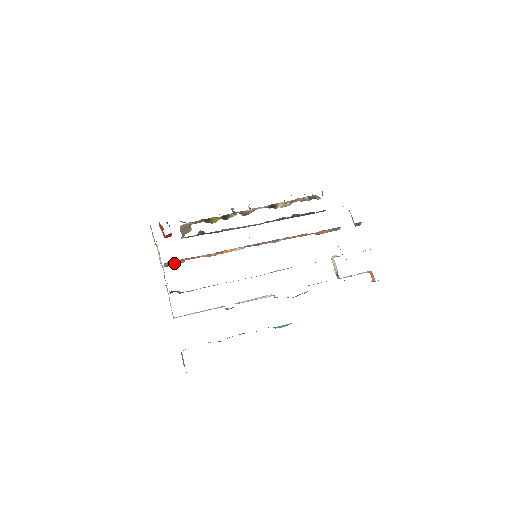
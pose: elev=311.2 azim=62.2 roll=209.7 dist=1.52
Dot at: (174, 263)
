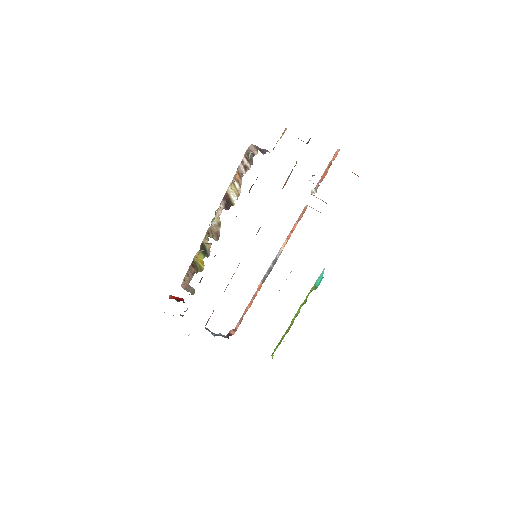
Dot at: occluded
